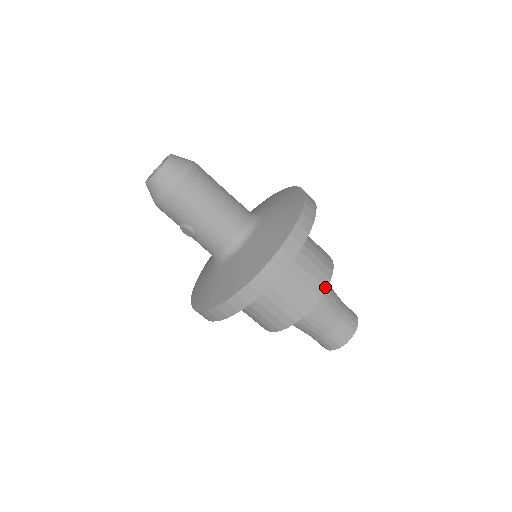
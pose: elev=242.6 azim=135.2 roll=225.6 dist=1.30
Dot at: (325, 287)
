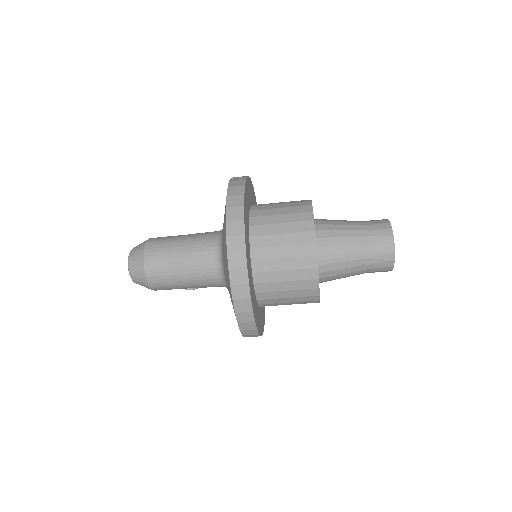
Dot at: (315, 267)
